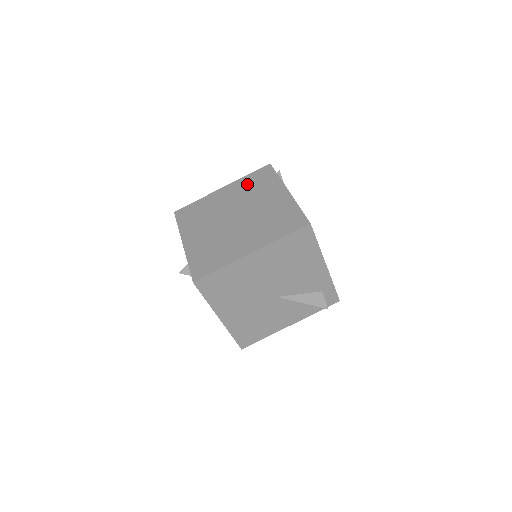
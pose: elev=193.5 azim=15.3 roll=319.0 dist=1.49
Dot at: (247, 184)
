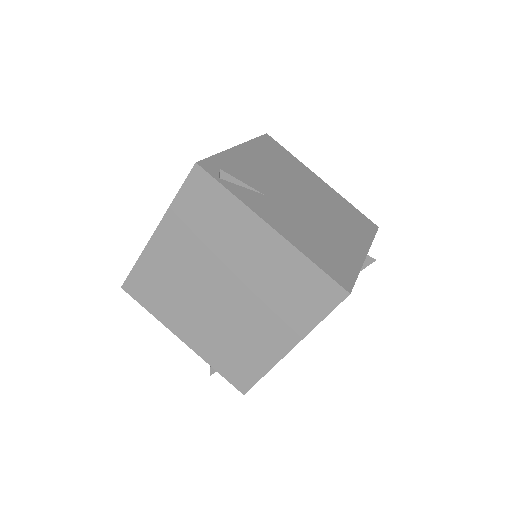
Dot at: (191, 220)
